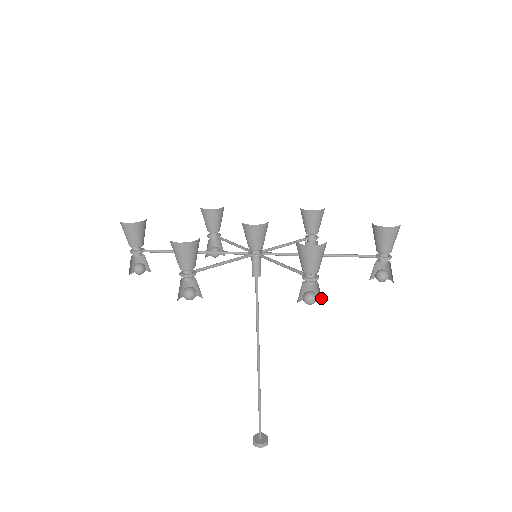
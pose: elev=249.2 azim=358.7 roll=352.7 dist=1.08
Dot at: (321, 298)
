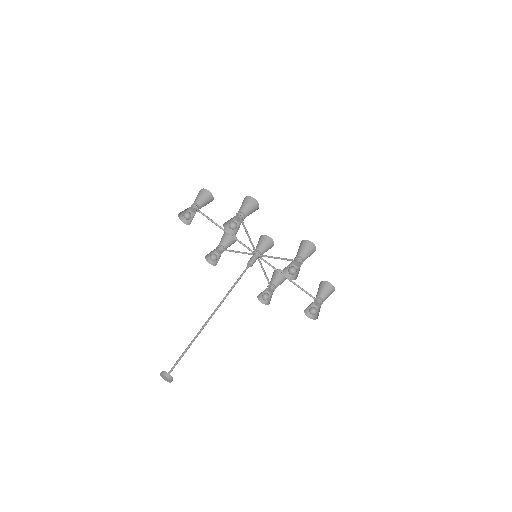
Dot at: (297, 276)
